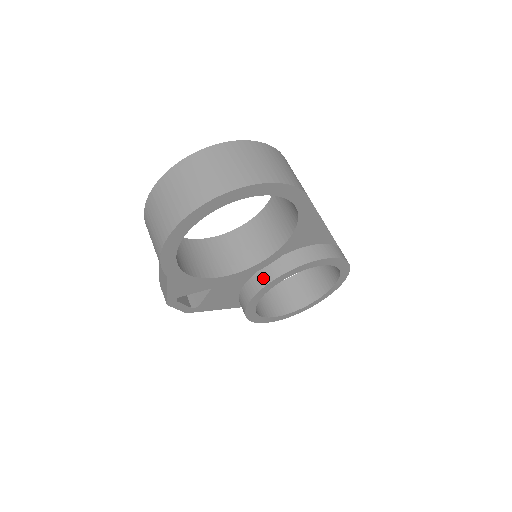
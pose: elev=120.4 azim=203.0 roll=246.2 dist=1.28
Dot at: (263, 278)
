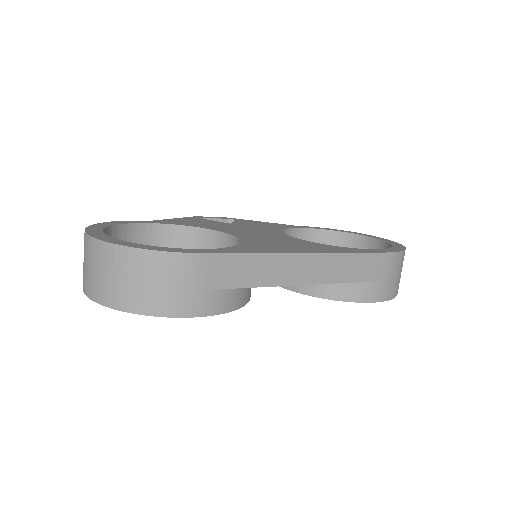
Dot at: occluded
